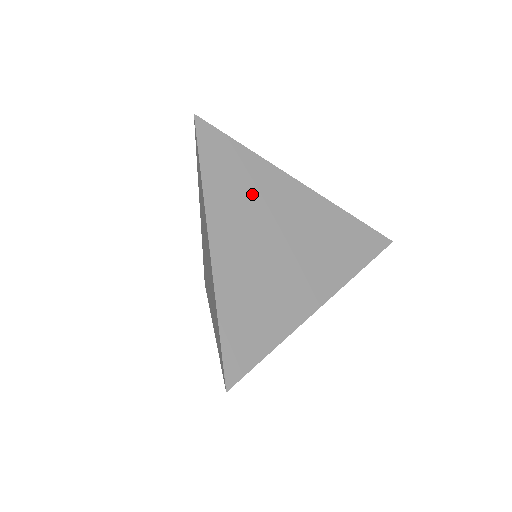
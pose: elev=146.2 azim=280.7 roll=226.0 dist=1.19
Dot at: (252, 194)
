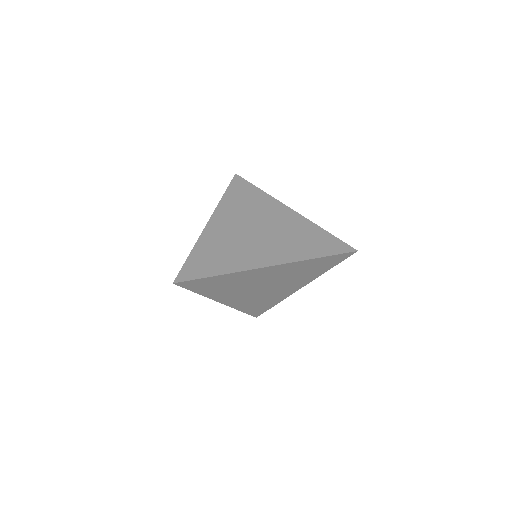
Dot at: (250, 207)
